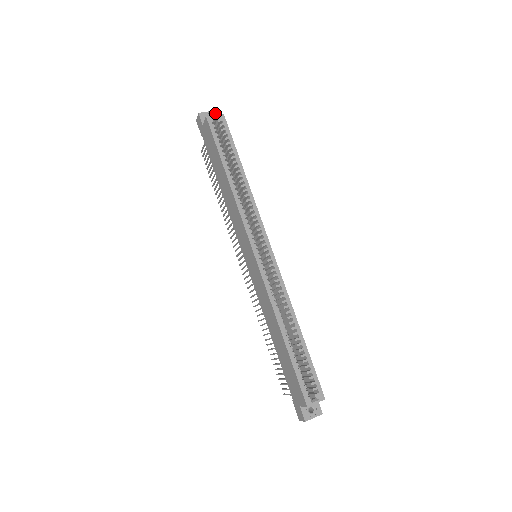
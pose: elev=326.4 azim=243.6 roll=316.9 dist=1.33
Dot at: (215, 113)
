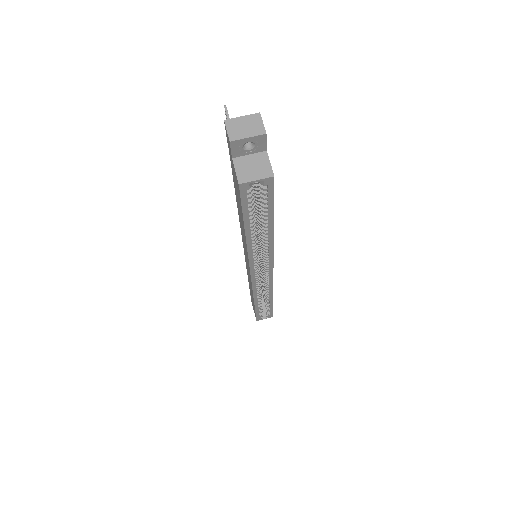
Dot at: (263, 138)
